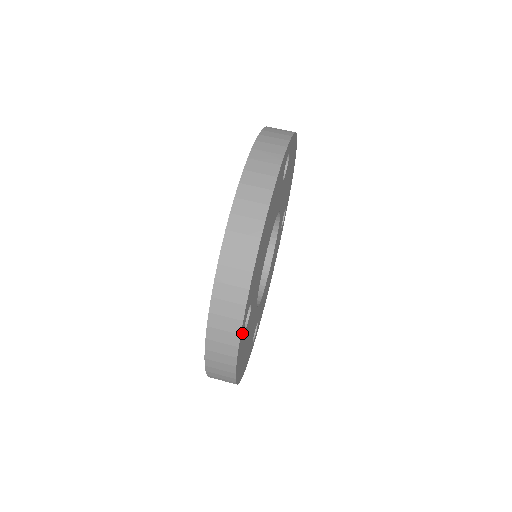
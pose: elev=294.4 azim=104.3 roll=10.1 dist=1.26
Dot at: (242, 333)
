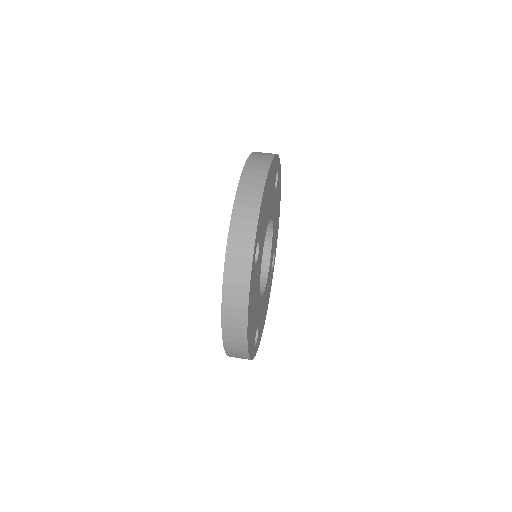
Dot at: (254, 252)
